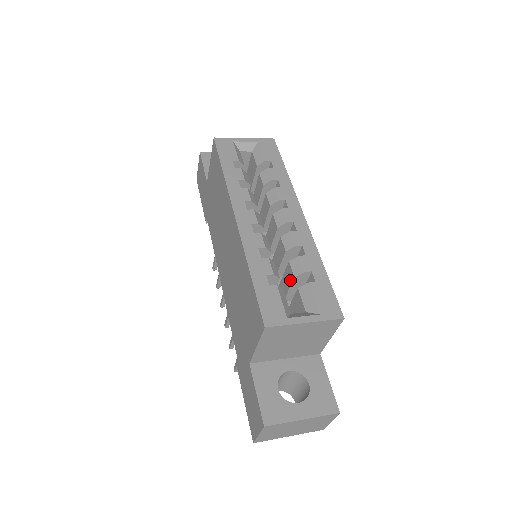
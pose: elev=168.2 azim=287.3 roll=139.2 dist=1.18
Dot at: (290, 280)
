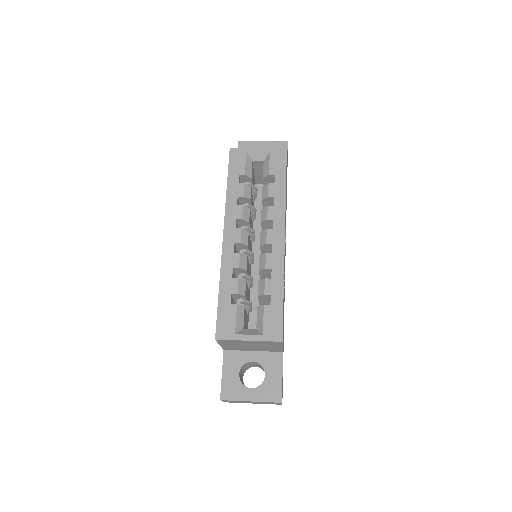
Dot at: occluded
